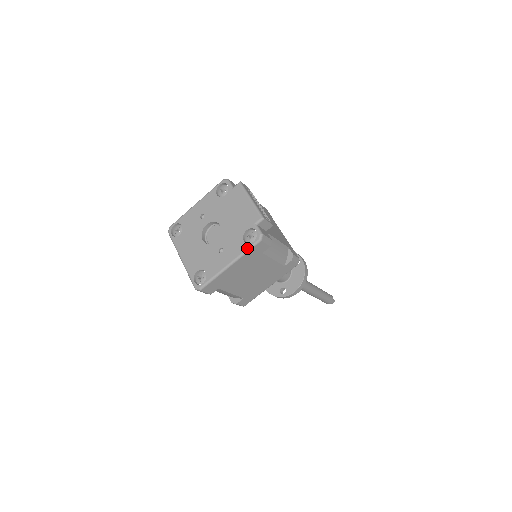
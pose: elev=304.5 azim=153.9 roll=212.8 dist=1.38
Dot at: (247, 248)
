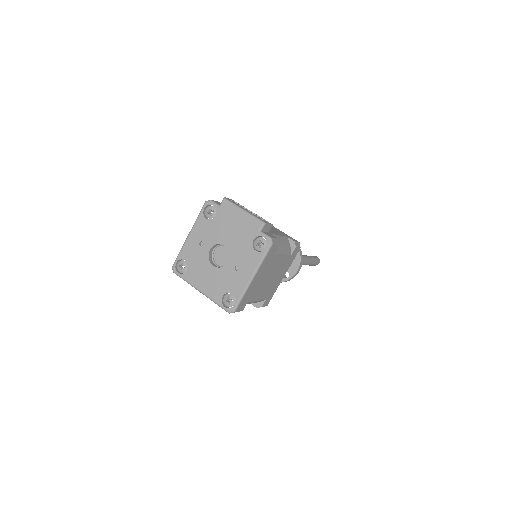
Dot at: (262, 256)
